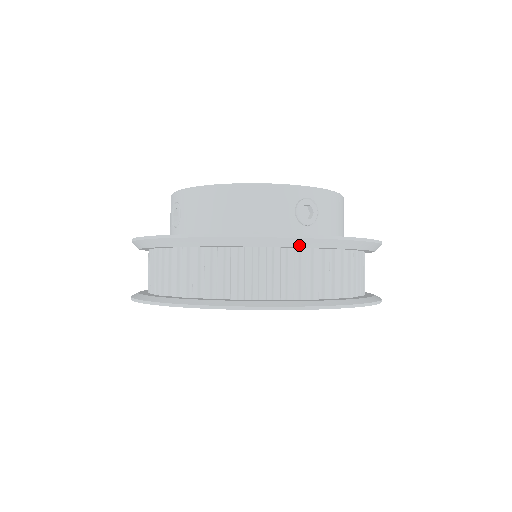
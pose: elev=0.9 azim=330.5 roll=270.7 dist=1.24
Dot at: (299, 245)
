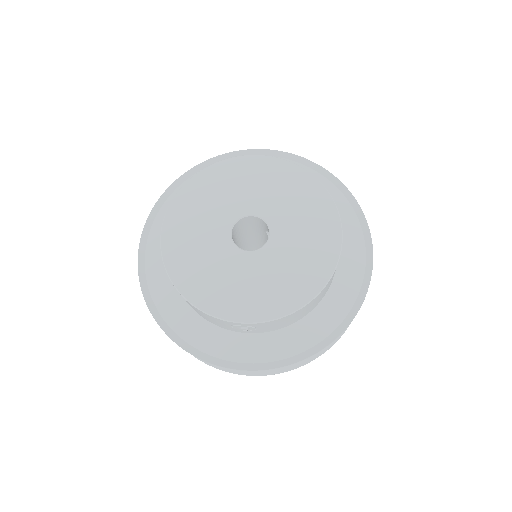
Dot at: (363, 284)
